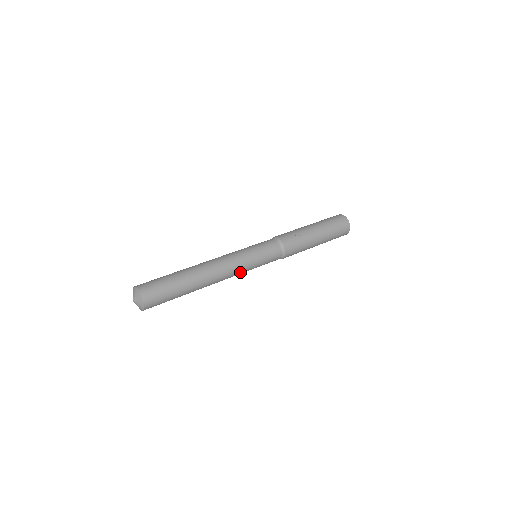
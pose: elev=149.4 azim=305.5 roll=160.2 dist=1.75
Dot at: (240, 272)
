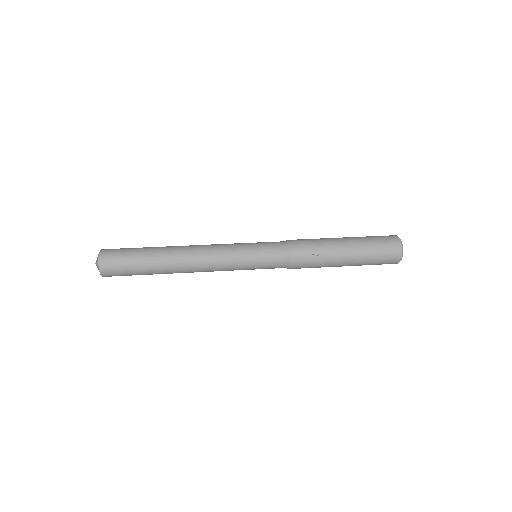
Dot at: occluded
